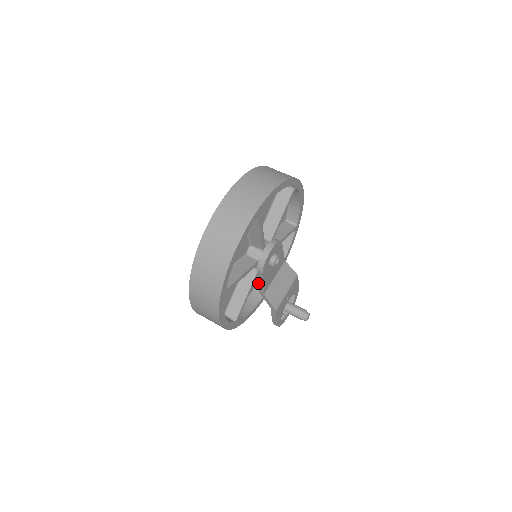
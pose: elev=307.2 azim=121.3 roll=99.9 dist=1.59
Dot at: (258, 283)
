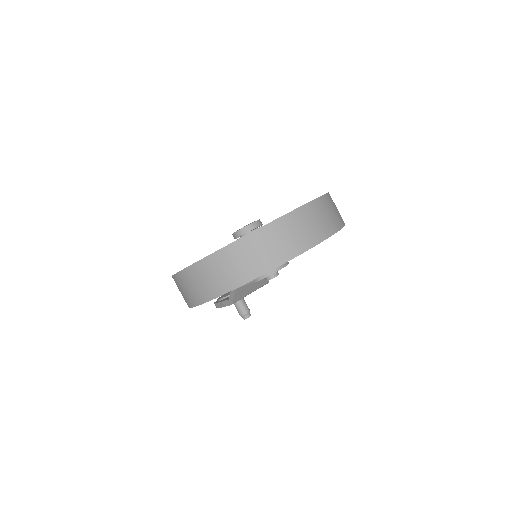
Dot at: occluded
